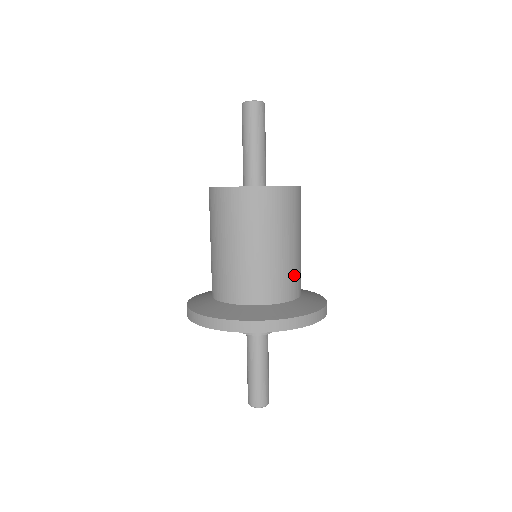
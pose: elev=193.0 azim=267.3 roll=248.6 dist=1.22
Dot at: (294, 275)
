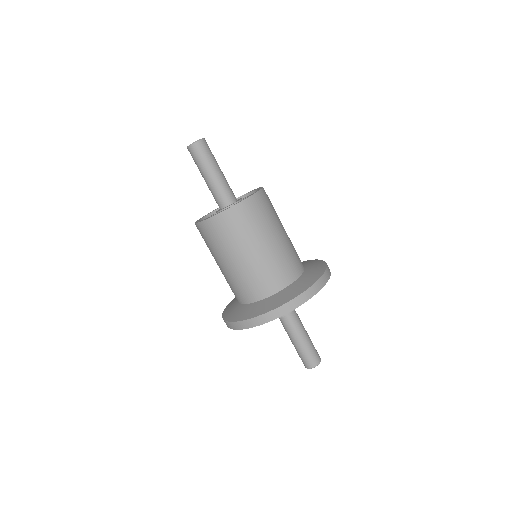
Dot at: (280, 266)
